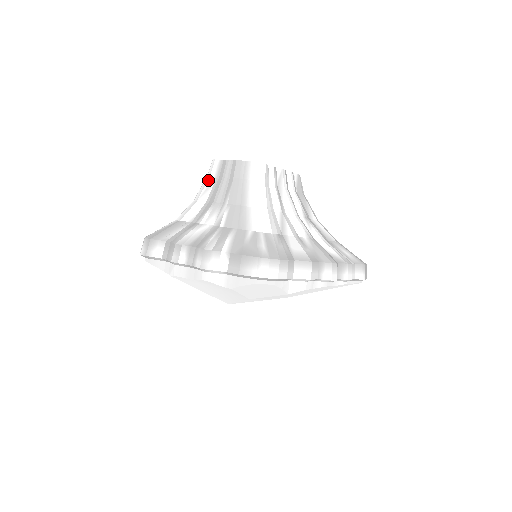
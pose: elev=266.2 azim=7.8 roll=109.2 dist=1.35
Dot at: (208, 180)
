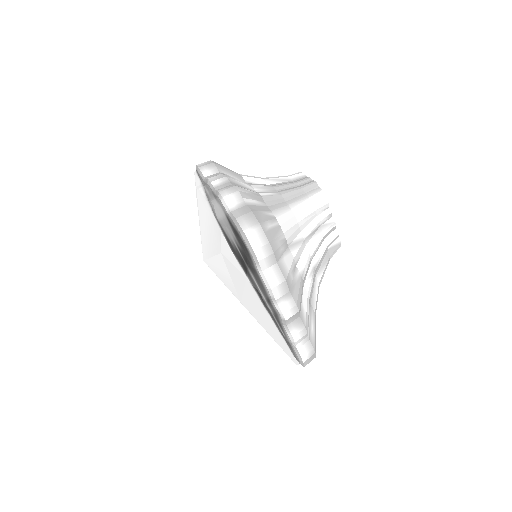
Dot at: (285, 177)
